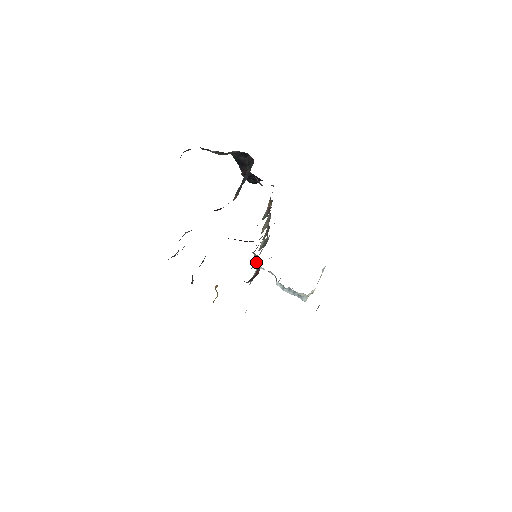
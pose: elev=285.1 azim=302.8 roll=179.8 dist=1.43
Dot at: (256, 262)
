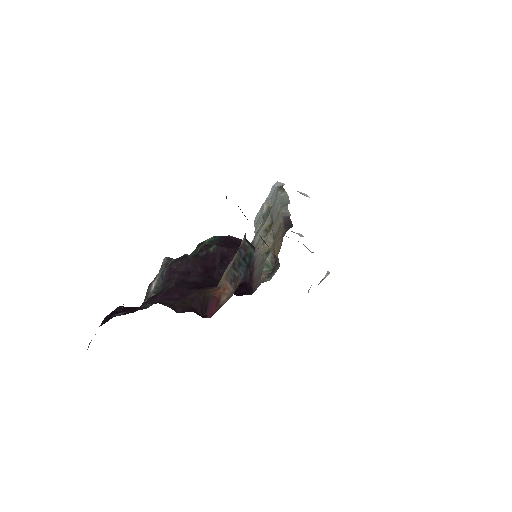
Dot at: occluded
